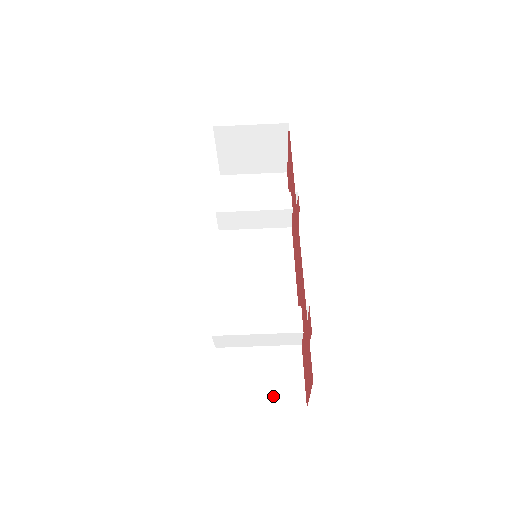
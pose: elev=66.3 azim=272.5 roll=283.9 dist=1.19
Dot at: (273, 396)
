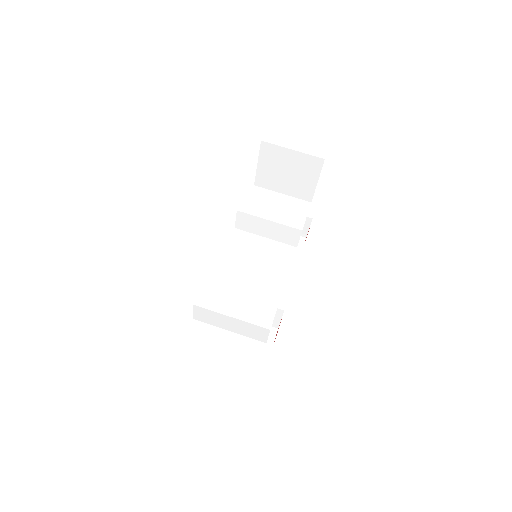
Dot at: (225, 375)
